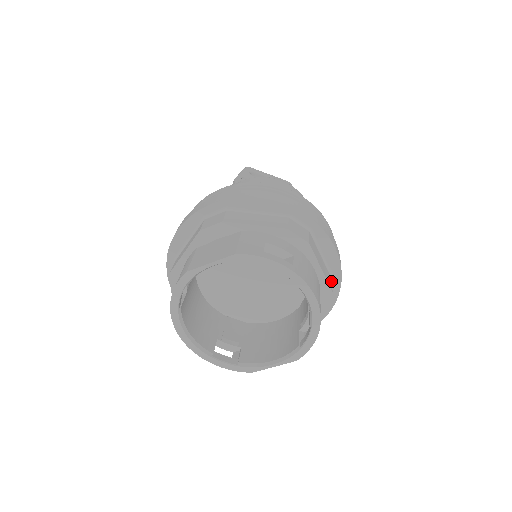
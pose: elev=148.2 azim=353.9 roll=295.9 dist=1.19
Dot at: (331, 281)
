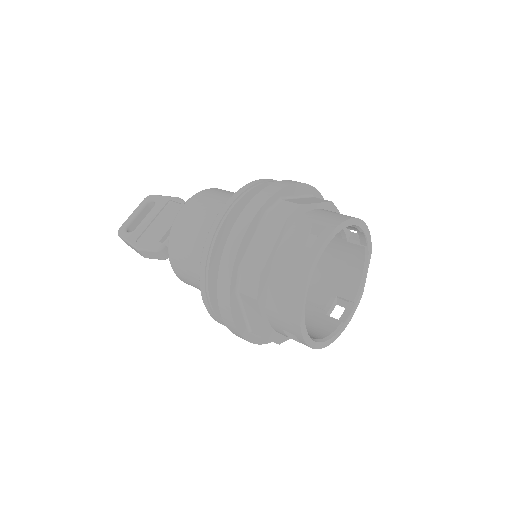
Dot at: (318, 199)
